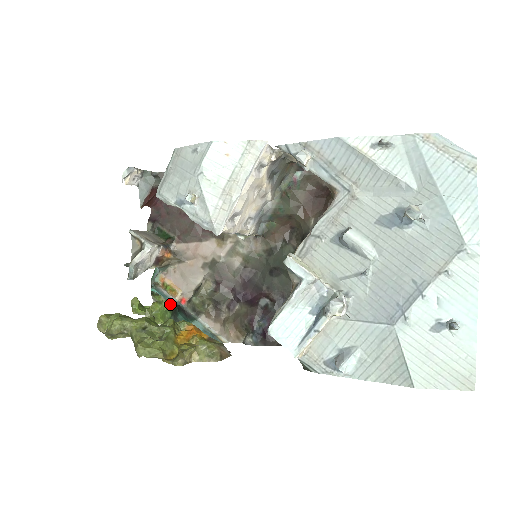
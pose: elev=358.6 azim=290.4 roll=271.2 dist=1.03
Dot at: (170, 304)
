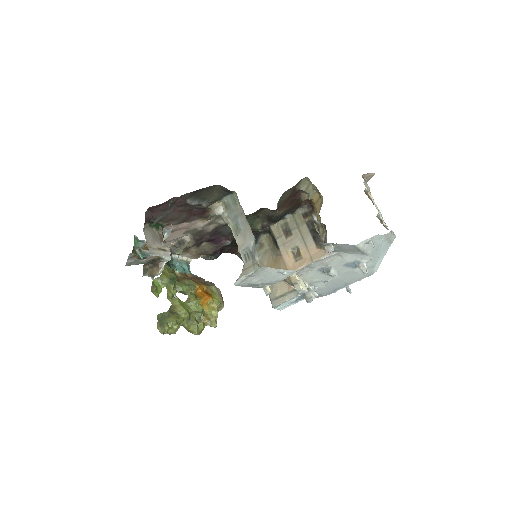
Dot at: (176, 277)
